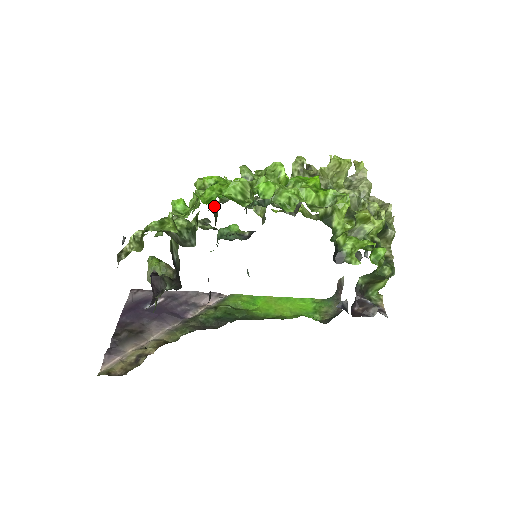
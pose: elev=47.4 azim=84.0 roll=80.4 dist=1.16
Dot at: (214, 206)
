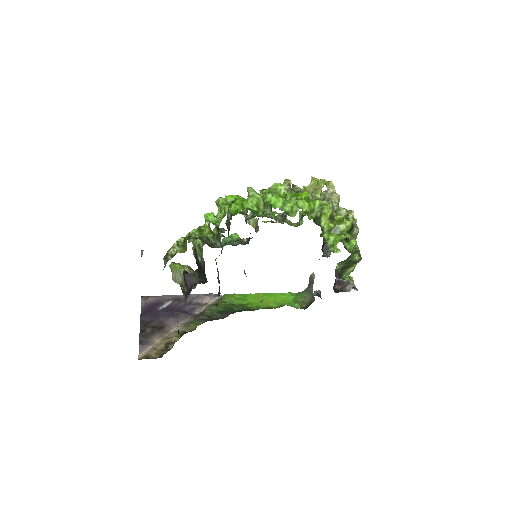
Dot at: (229, 218)
